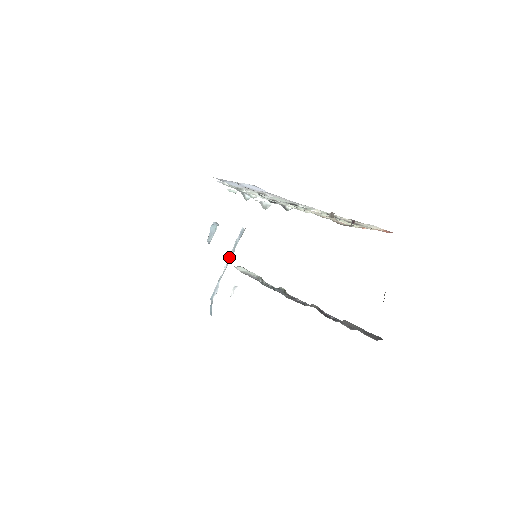
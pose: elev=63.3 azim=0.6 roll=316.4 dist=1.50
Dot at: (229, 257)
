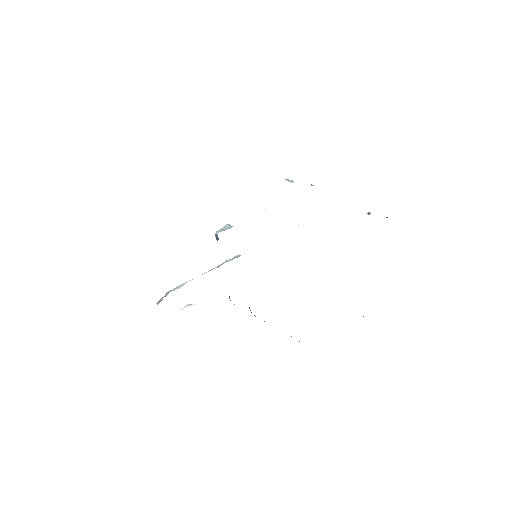
Dot at: (211, 269)
